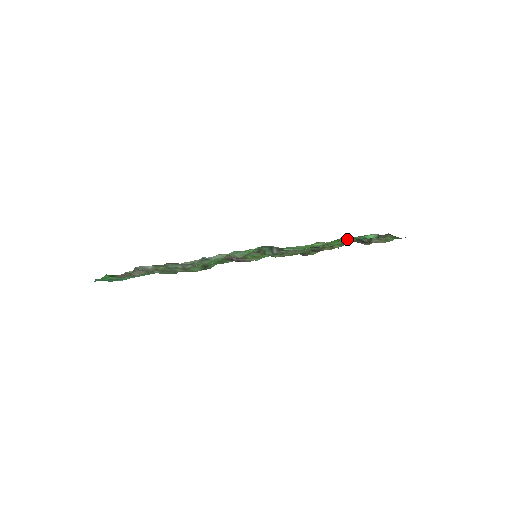
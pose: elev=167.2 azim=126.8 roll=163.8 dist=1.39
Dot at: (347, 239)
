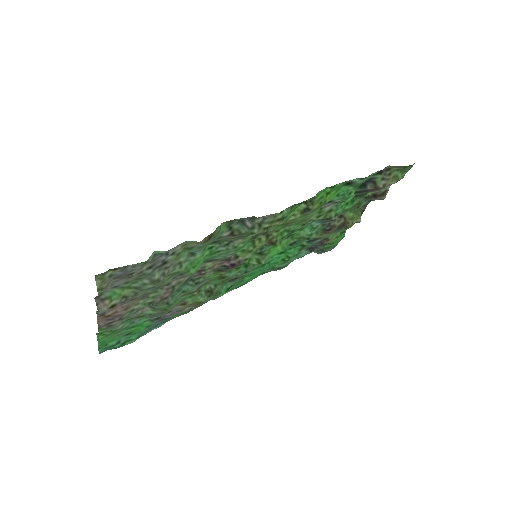
Dot at: (343, 191)
